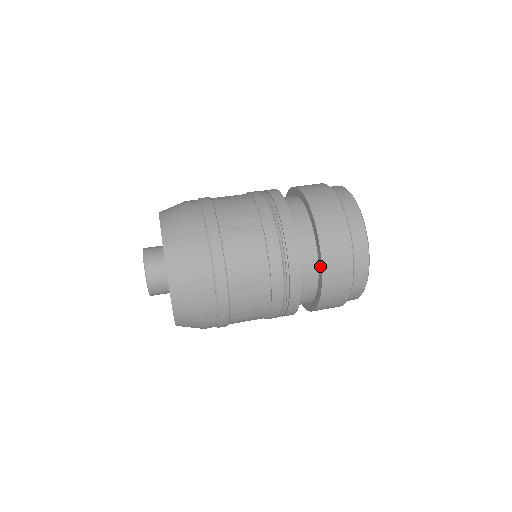
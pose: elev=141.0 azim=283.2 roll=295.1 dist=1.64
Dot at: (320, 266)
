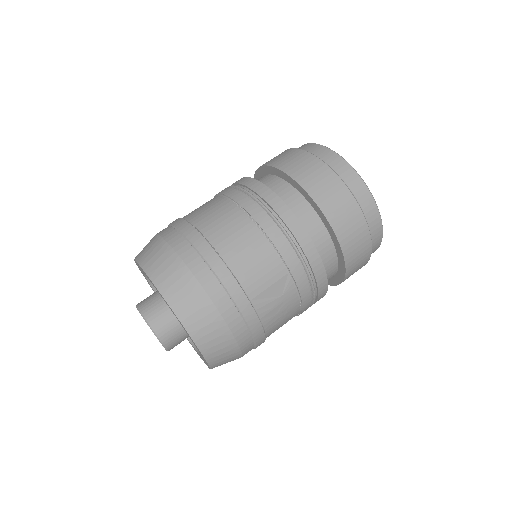
Dot at: (340, 278)
